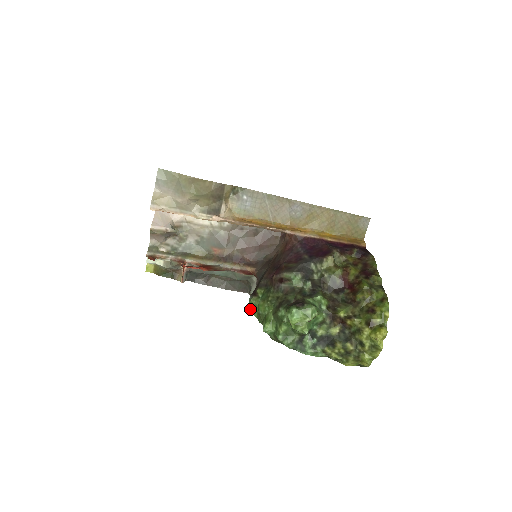
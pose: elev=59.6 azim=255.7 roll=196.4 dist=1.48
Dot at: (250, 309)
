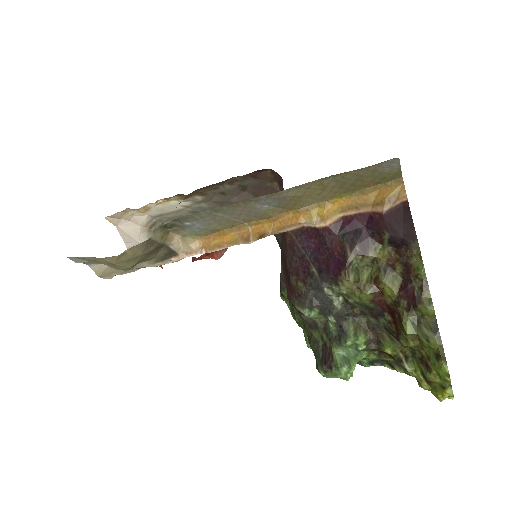
Dot at: occluded
